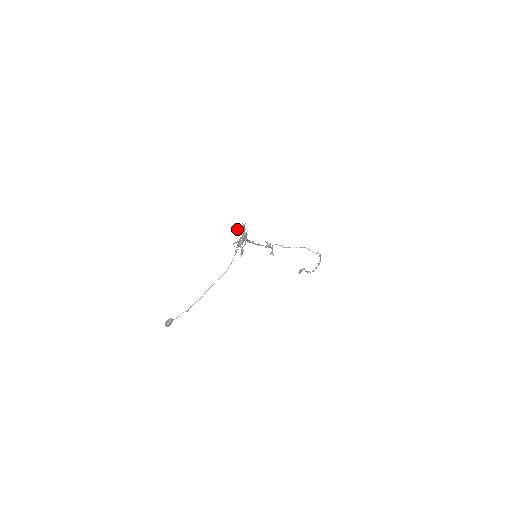
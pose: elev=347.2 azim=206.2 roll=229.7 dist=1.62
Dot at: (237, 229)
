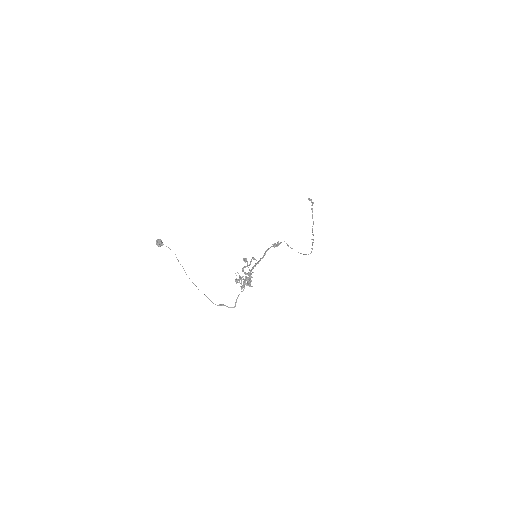
Dot at: (248, 273)
